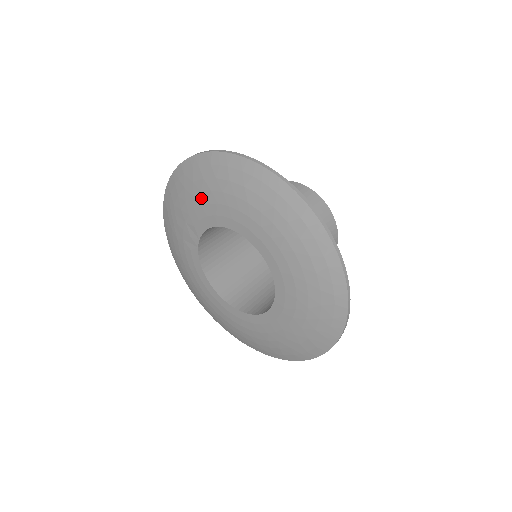
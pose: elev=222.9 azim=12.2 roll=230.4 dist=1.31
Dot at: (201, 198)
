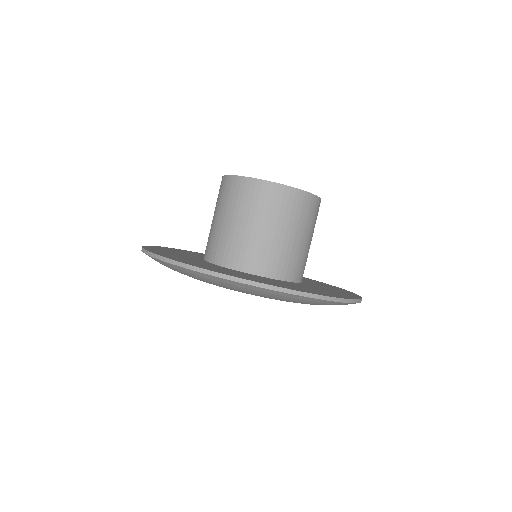
Dot at: occluded
